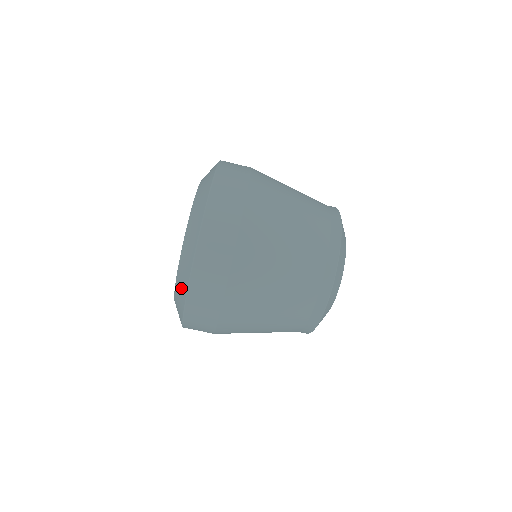
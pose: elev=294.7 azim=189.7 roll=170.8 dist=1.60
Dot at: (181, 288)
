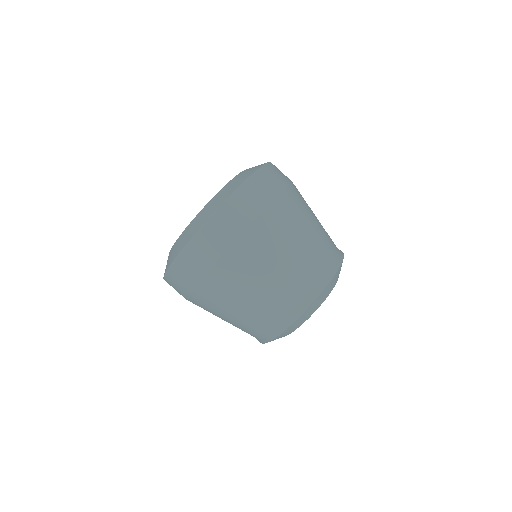
Dot at: (186, 237)
